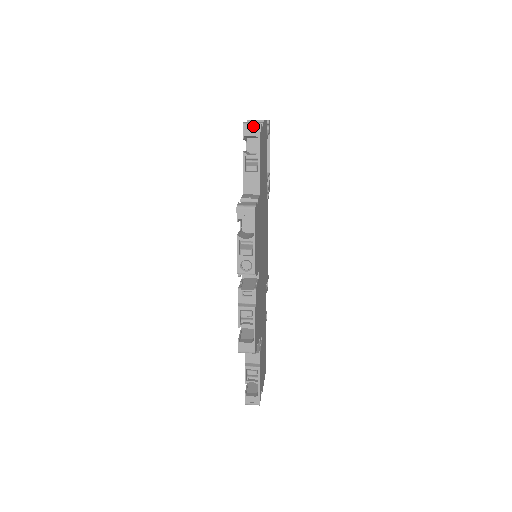
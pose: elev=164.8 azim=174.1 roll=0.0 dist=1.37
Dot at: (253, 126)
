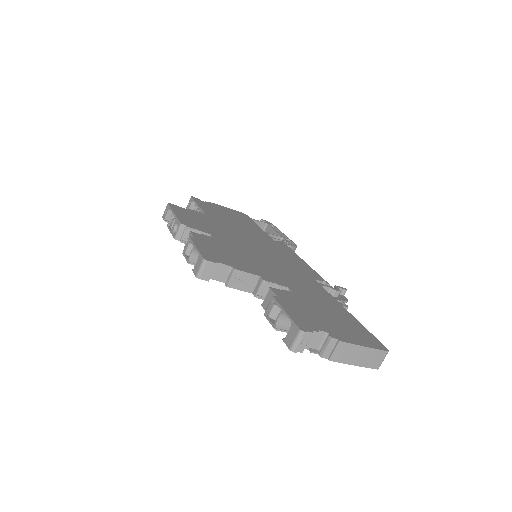
Dot at: (189, 202)
